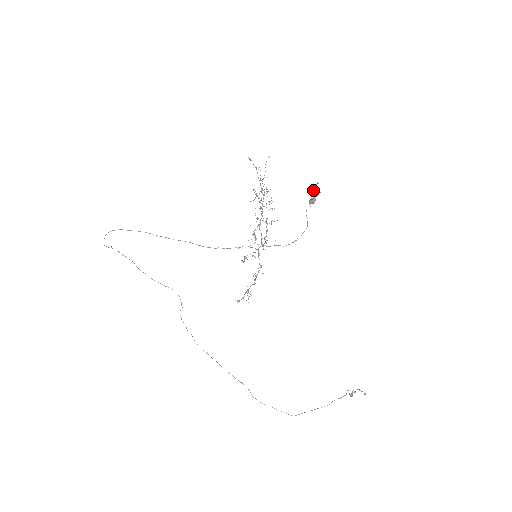
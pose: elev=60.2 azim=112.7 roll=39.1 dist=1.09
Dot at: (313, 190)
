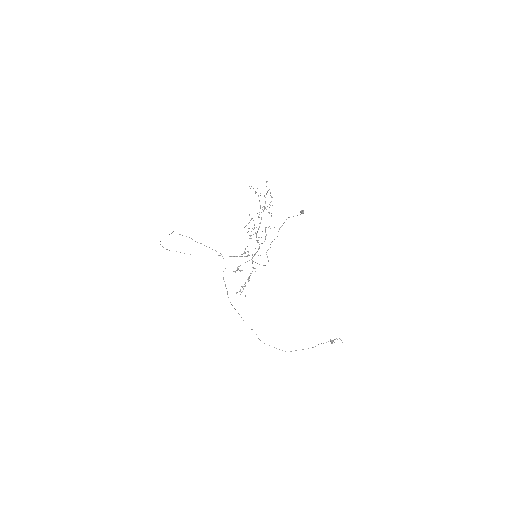
Dot at: occluded
